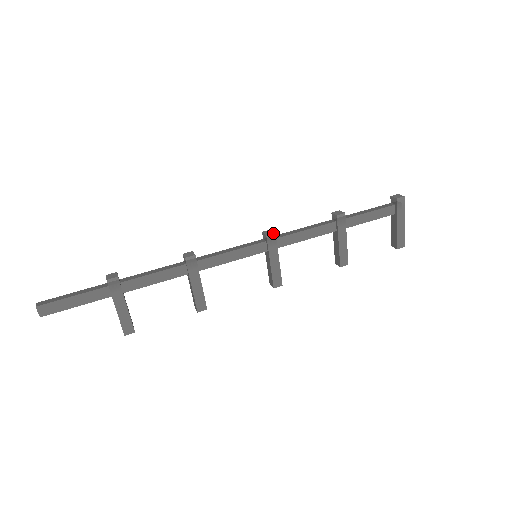
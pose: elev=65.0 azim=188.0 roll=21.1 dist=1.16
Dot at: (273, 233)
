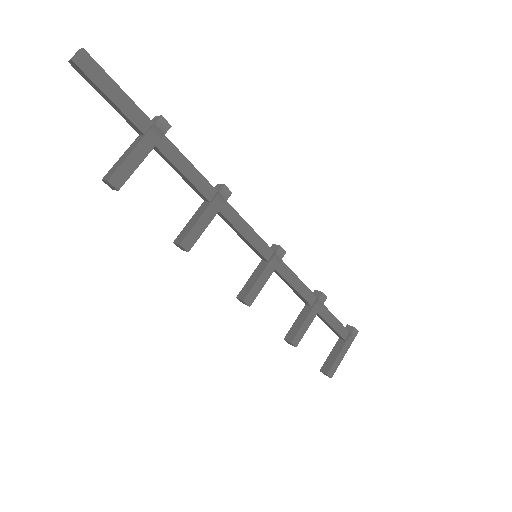
Dot at: occluded
